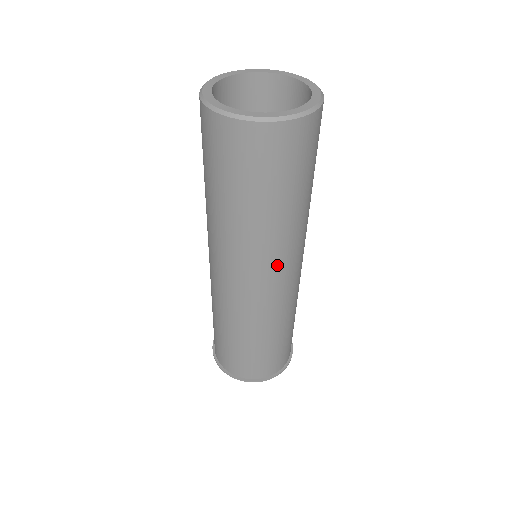
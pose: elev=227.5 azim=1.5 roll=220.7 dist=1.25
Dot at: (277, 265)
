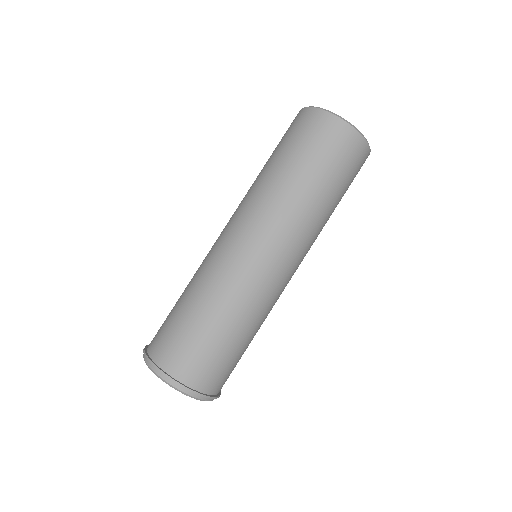
Dot at: (276, 233)
